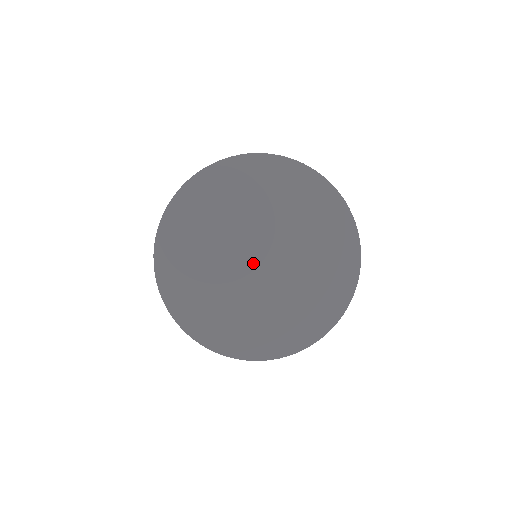
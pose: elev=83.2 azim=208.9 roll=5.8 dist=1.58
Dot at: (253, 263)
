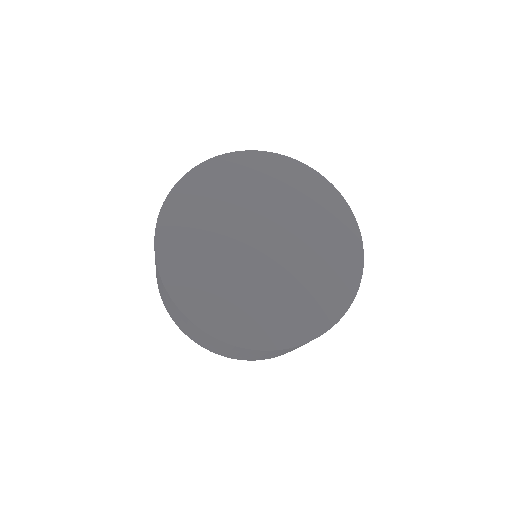
Dot at: (256, 244)
